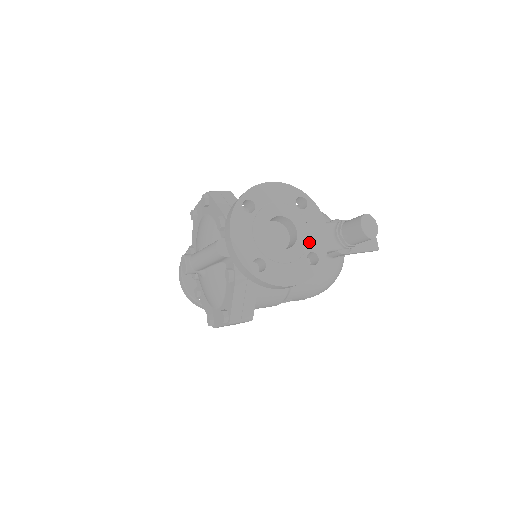
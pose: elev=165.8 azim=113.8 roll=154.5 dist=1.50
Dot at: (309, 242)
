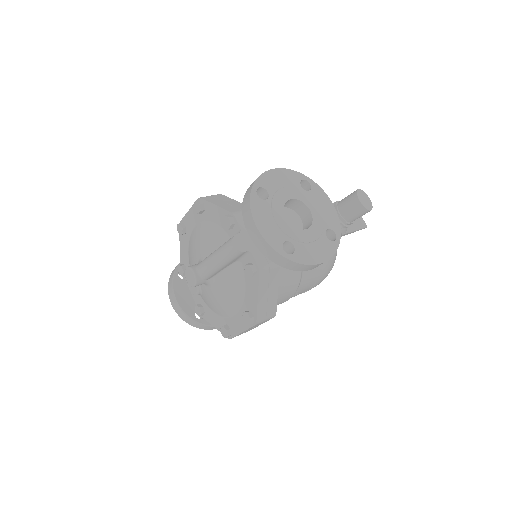
Dot at: (323, 220)
